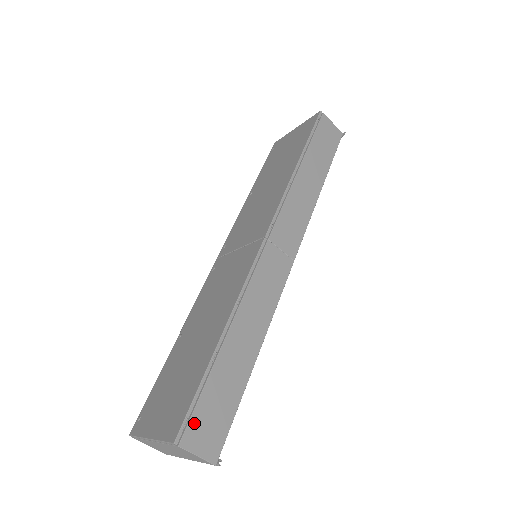
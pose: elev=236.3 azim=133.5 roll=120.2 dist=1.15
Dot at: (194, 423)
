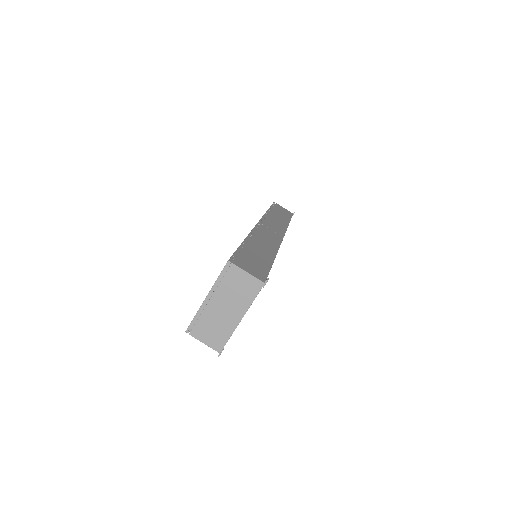
Dot at: (240, 260)
